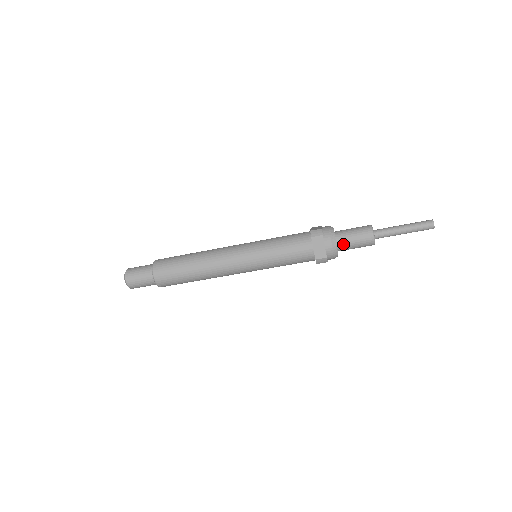
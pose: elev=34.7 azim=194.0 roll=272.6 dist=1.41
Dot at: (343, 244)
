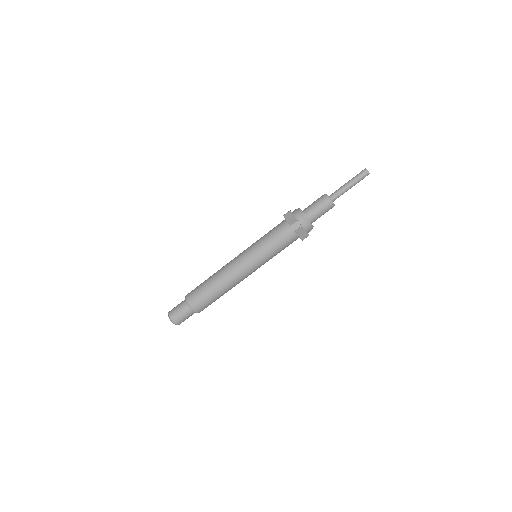
Dot at: (315, 220)
